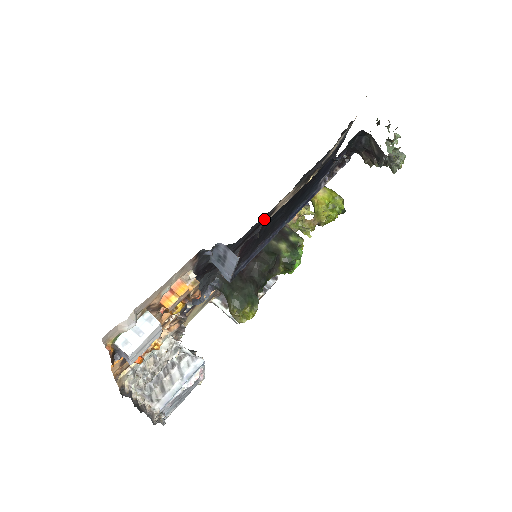
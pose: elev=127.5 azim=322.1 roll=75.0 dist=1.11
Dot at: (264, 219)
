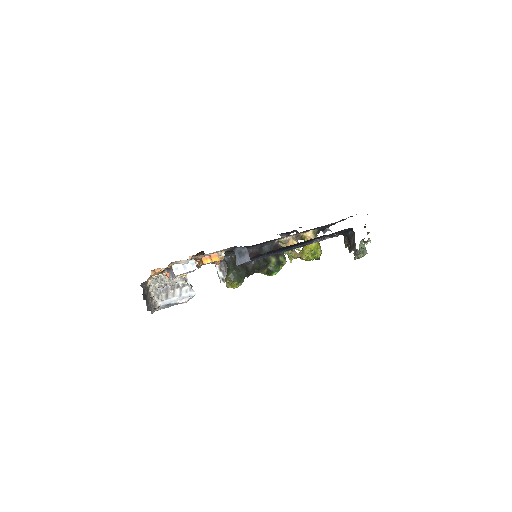
Dot at: (273, 240)
